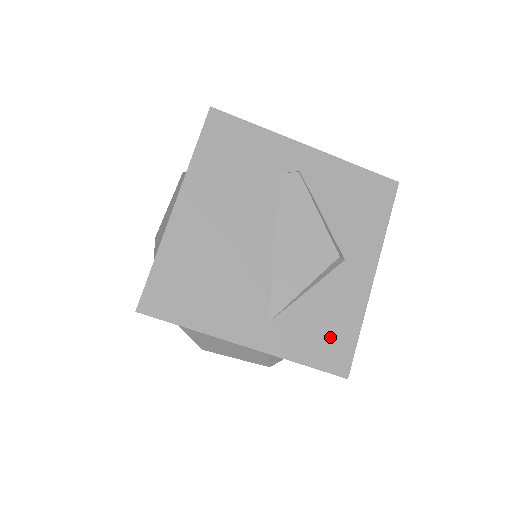
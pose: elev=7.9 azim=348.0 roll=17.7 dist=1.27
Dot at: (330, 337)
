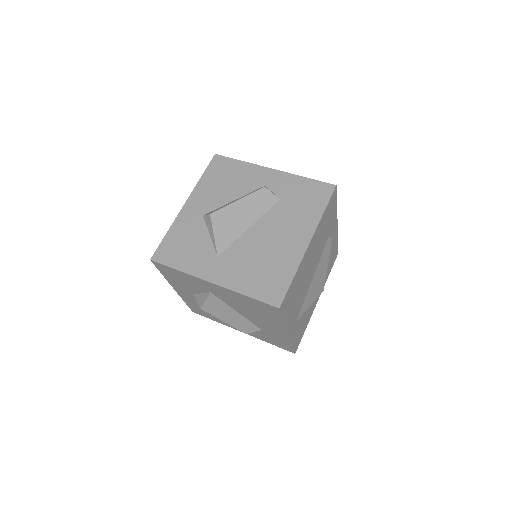
Dot at: (301, 331)
